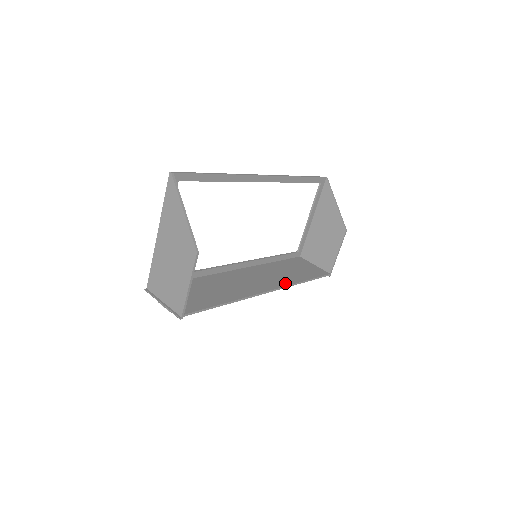
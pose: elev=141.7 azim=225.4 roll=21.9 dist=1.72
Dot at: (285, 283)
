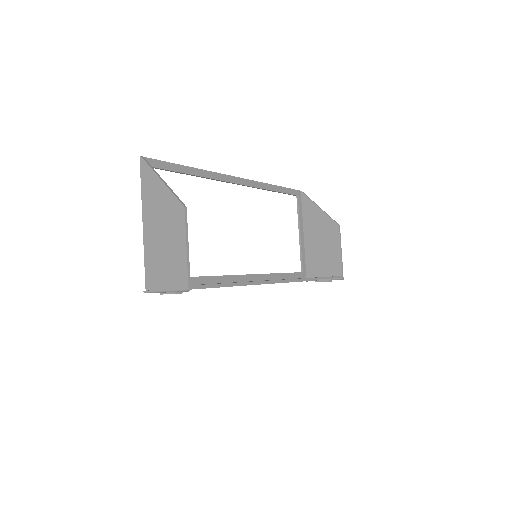
Dot at: occluded
